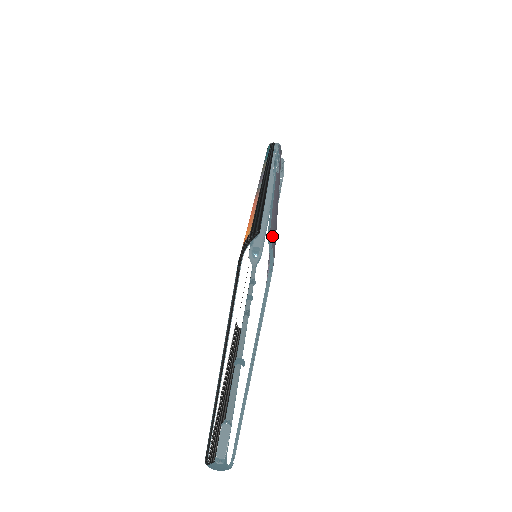
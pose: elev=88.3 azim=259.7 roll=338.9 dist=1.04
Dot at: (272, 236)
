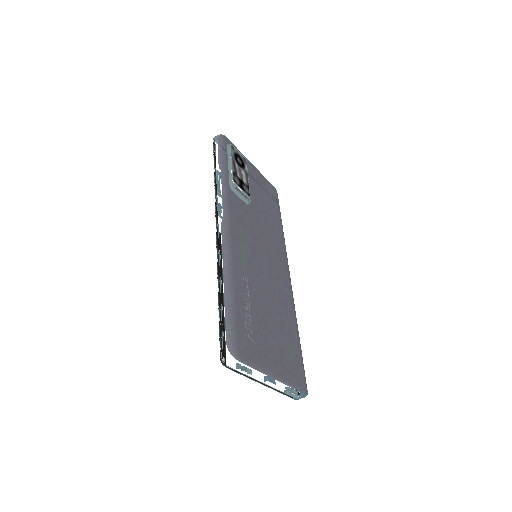
Dot at: (229, 340)
